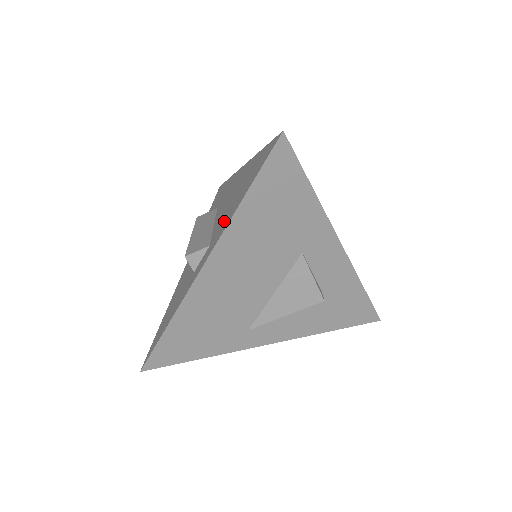
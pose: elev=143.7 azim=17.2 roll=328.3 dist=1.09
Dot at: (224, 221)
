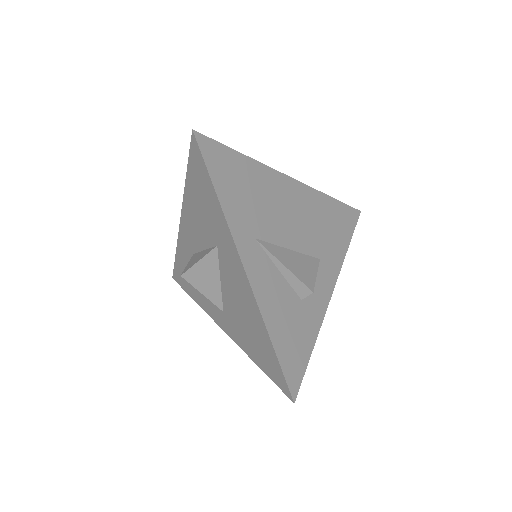
Dot at: occluded
